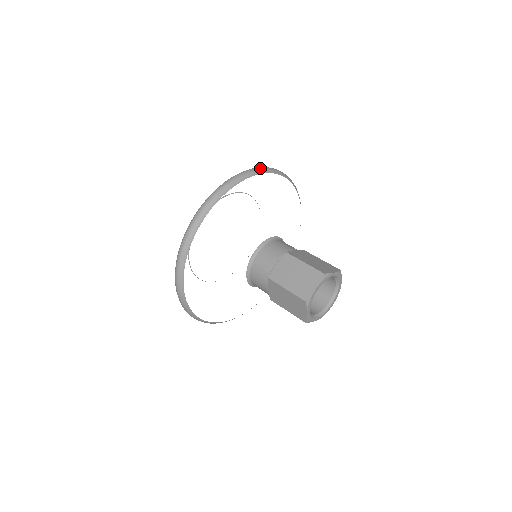
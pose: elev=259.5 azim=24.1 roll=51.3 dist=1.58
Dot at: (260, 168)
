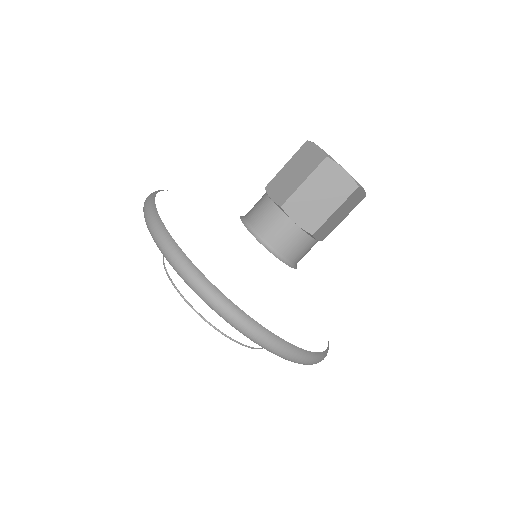
Dot at: occluded
